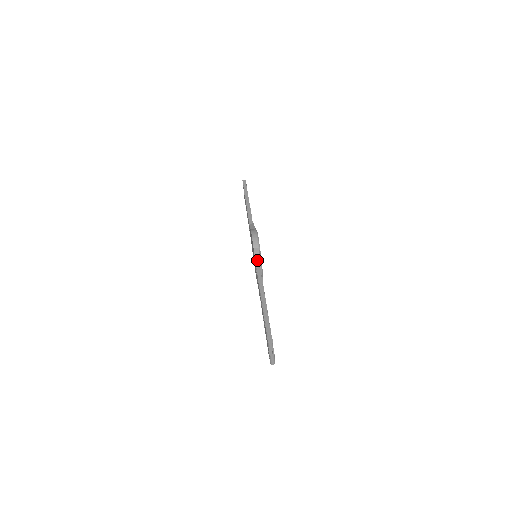
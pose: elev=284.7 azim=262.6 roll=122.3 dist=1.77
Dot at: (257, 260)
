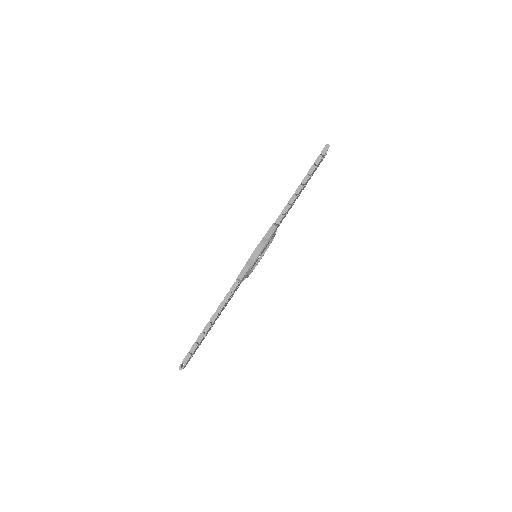
Dot at: (240, 277)
